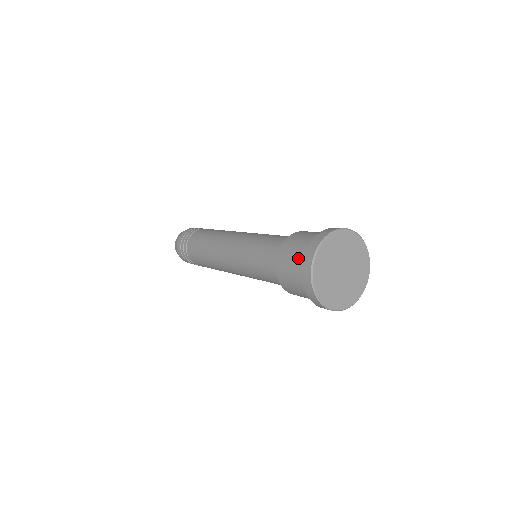
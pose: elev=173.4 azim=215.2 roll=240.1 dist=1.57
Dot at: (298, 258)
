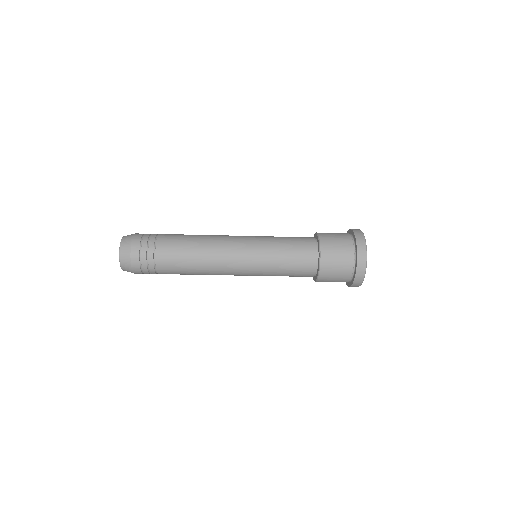
Dot at: (346, 257)
